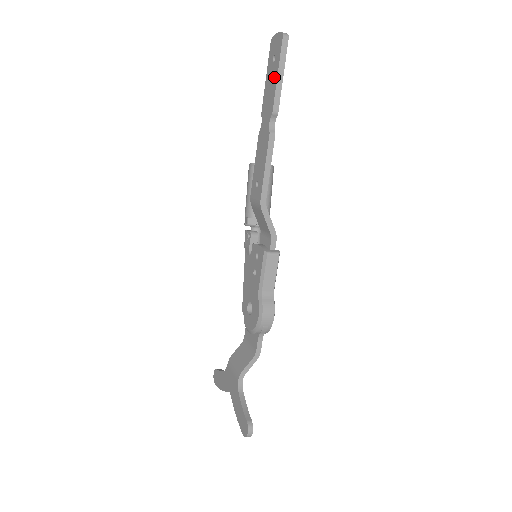
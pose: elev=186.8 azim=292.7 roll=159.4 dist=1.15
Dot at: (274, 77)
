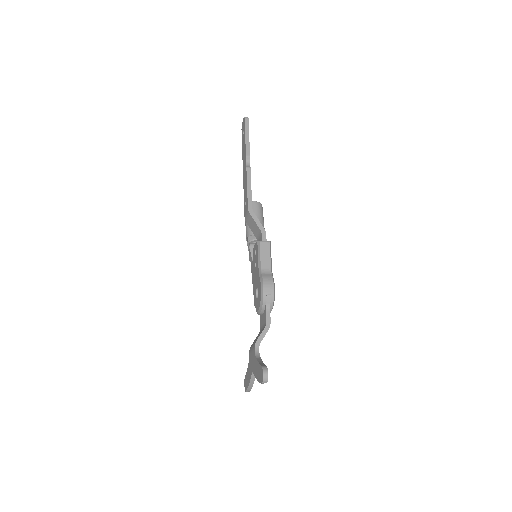
Dot at: (244, 140)
